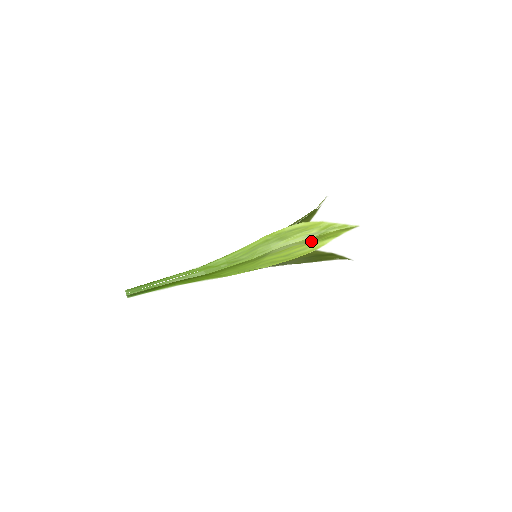
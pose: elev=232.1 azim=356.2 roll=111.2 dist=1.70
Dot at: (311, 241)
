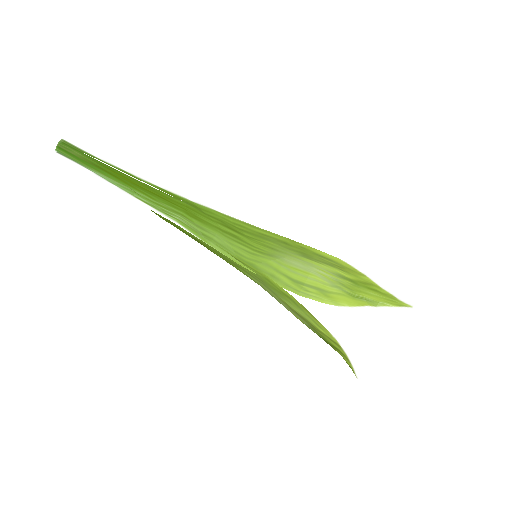
Dot at: (339, 286)
